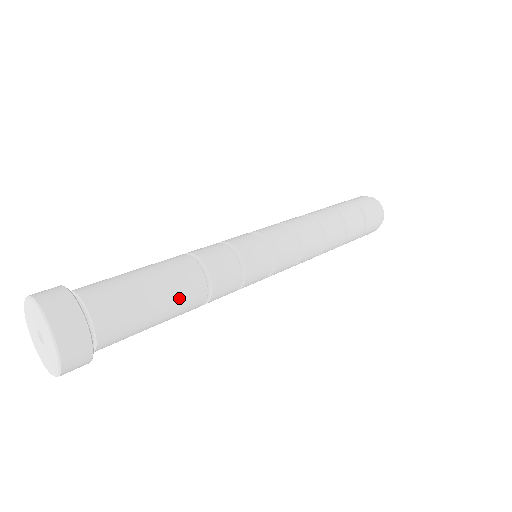
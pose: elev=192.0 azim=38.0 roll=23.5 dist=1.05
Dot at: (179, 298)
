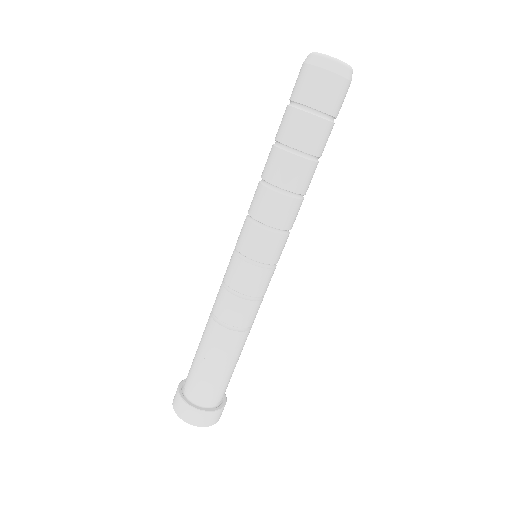
Dot at: (235, 353)
